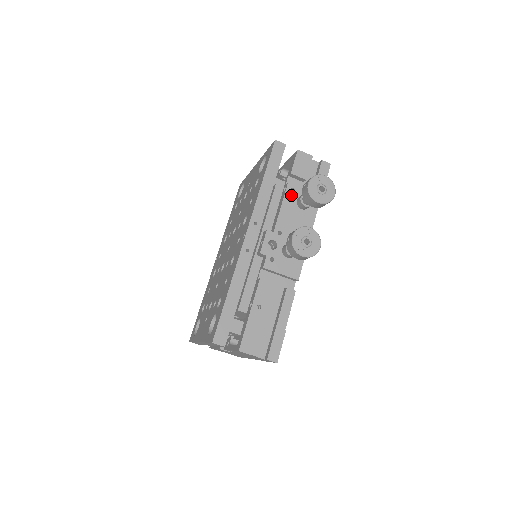
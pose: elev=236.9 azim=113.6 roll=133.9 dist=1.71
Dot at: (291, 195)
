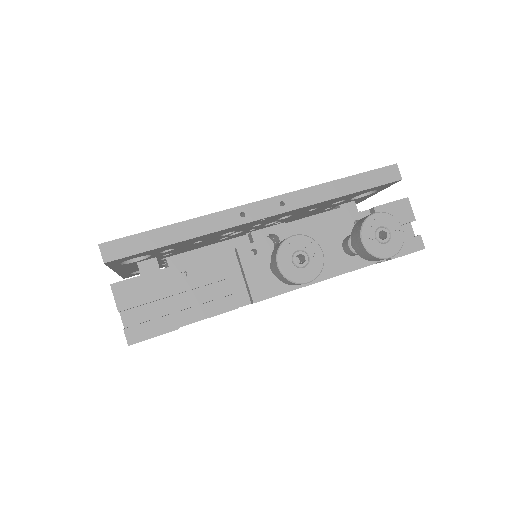
Dot at: (349, 224)
